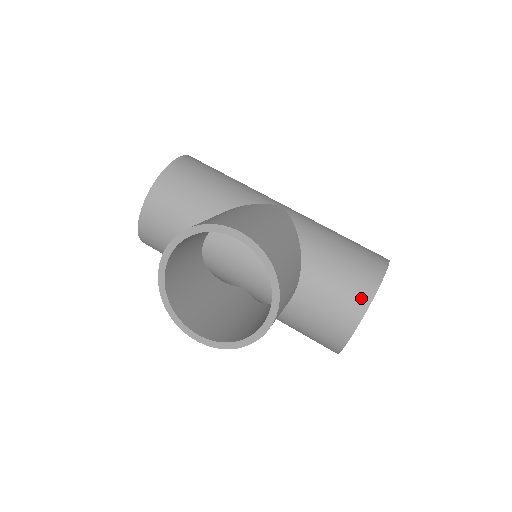
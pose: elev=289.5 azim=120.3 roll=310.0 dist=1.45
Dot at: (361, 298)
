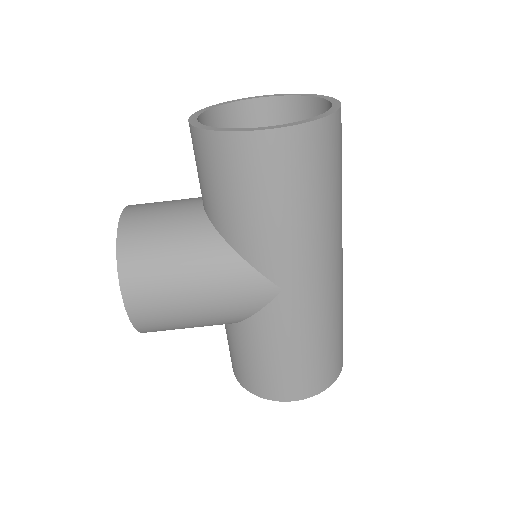
Dot at: (238, 375)
